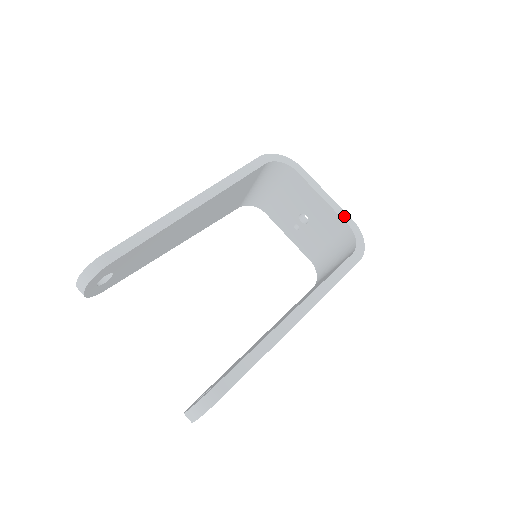
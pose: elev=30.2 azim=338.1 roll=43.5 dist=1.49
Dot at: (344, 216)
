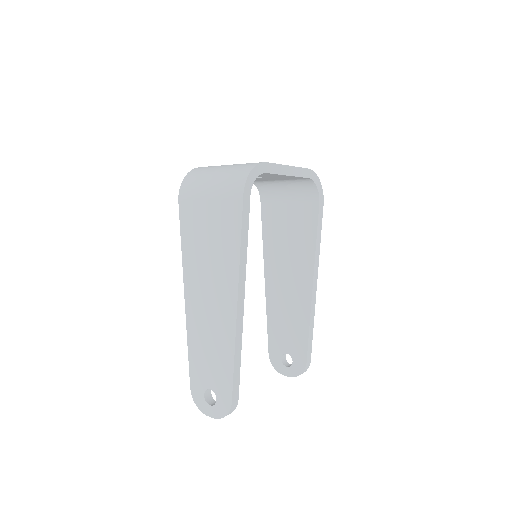
Dot at: (304, 173)
